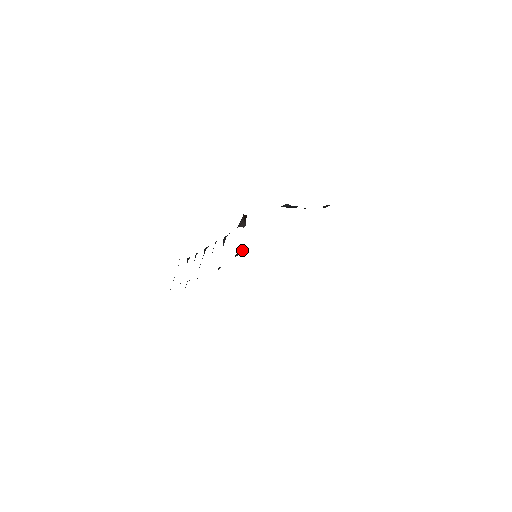
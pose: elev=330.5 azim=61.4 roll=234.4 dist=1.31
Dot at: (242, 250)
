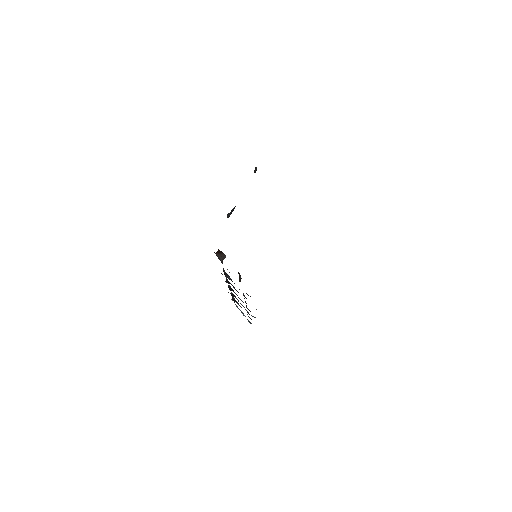
Dot at: (239, 274)
